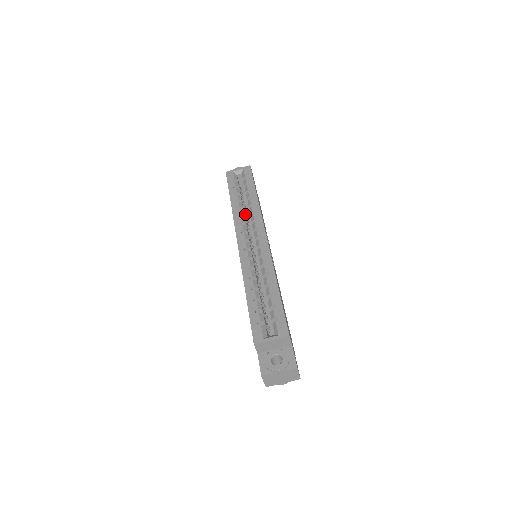
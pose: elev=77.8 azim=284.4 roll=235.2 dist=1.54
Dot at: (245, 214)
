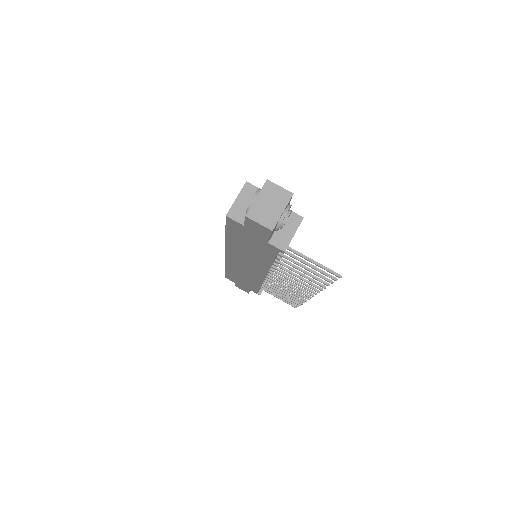
Dot at: occluded
